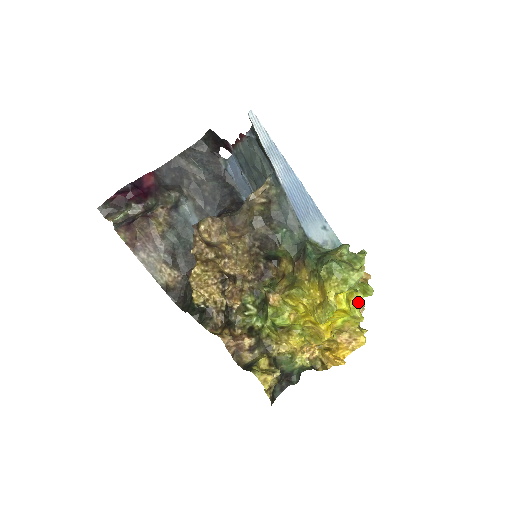
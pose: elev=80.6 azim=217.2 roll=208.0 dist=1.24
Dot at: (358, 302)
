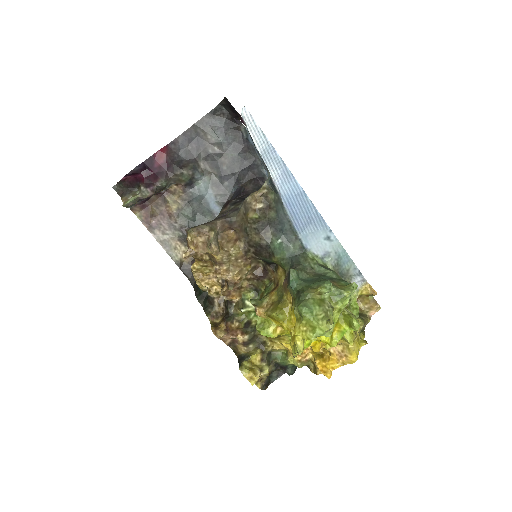
Dot at: (342, 333)
